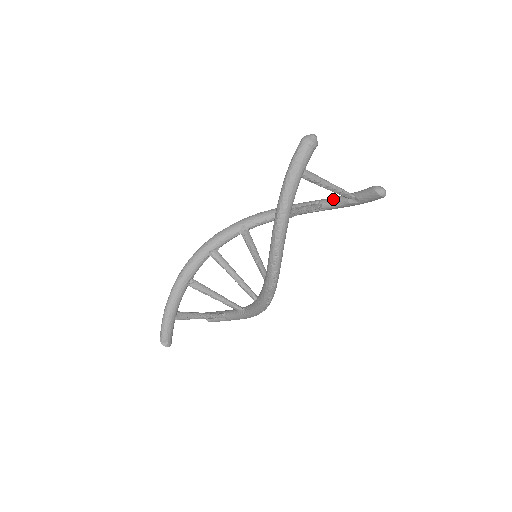
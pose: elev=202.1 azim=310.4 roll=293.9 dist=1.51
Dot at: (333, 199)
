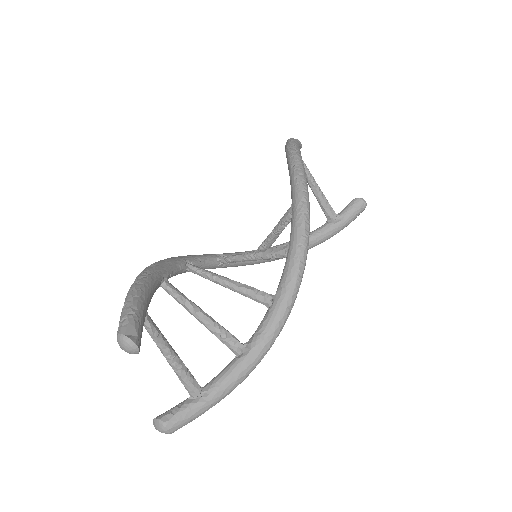
Dot at: (314, 230)
